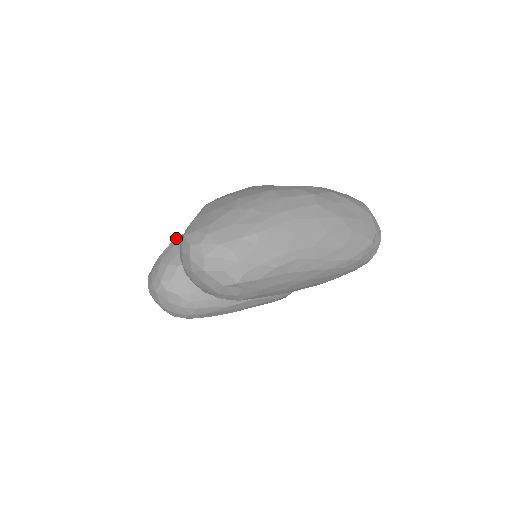
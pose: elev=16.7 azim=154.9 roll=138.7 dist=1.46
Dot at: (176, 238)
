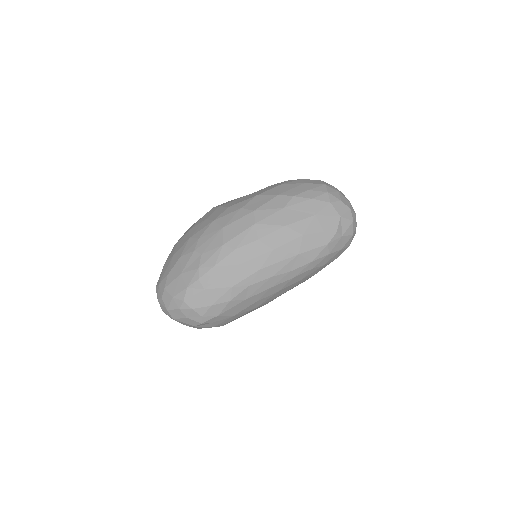
Dot at: occluded
